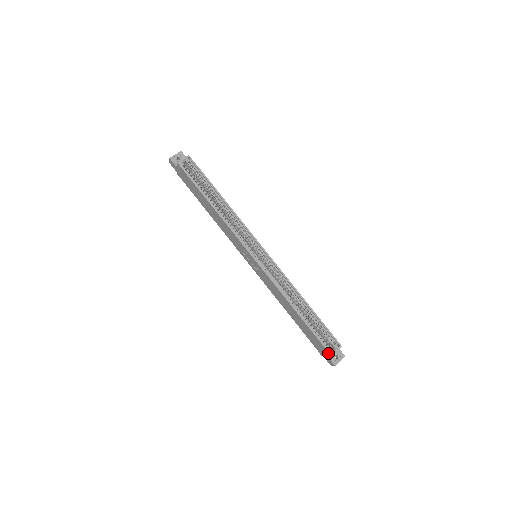
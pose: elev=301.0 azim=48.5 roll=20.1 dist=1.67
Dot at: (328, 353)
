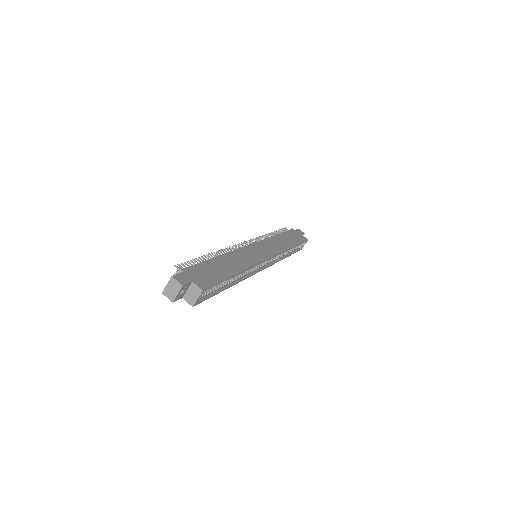
Dot at: (299, 249)
